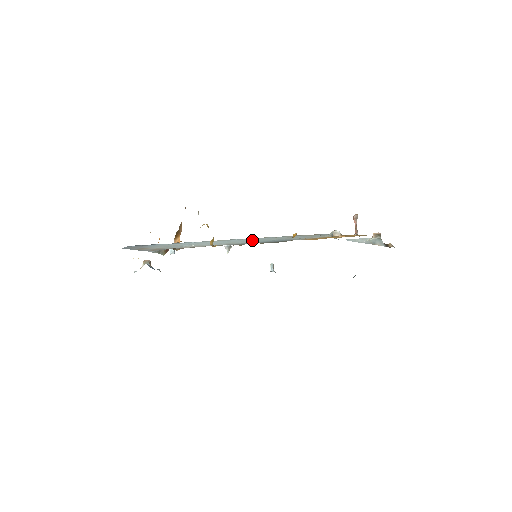
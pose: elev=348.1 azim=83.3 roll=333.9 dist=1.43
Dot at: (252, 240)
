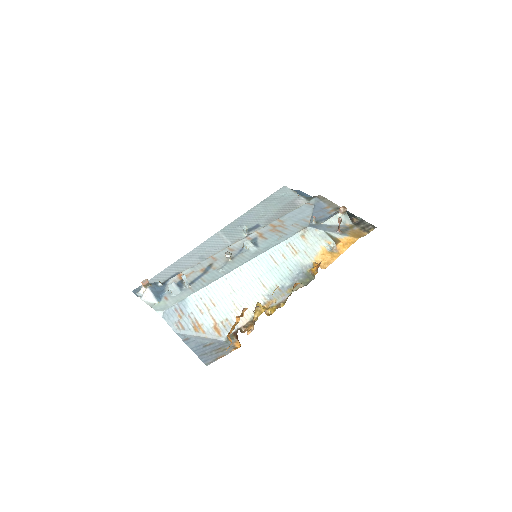
Dot at: (270, 269)
